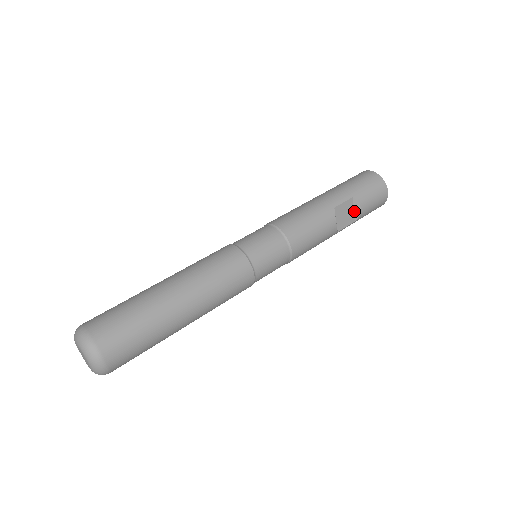
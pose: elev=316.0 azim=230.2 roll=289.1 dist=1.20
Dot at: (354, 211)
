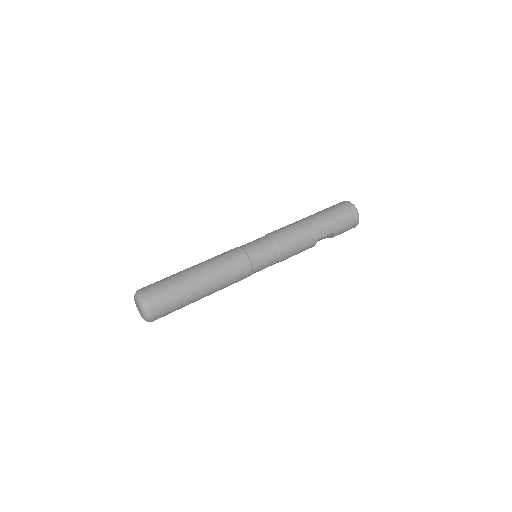
Dot at: (328, 236)
